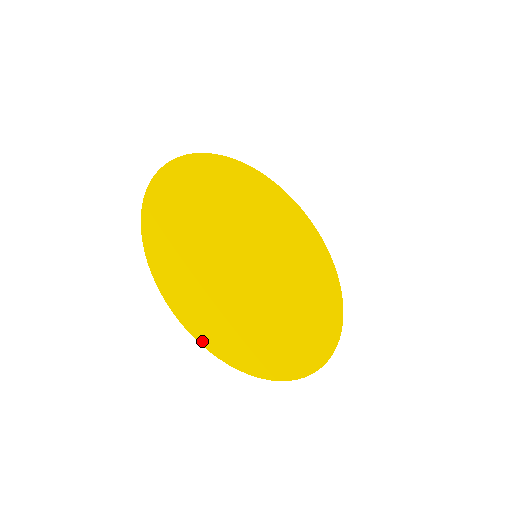
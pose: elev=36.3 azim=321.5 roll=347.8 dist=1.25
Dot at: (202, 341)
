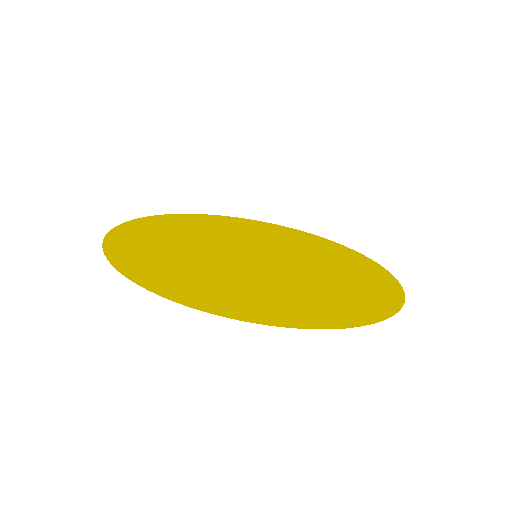
Dot at: (249, 320)
